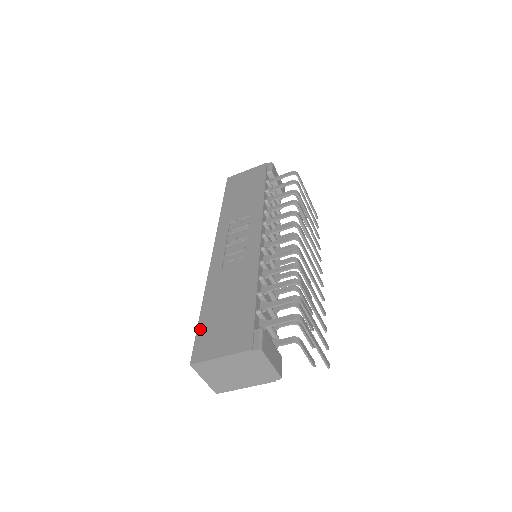
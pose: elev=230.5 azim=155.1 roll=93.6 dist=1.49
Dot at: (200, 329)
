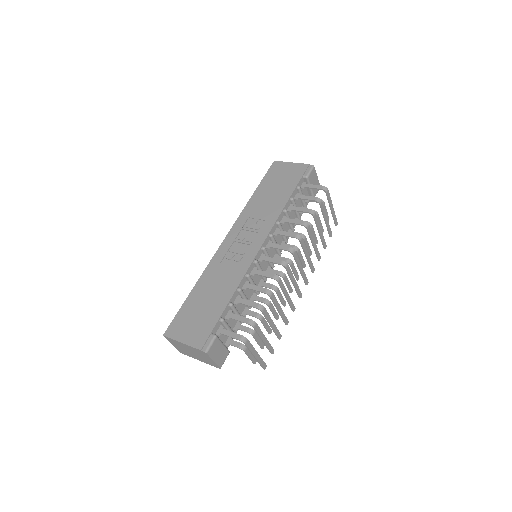
Dot at: (182, 310)
